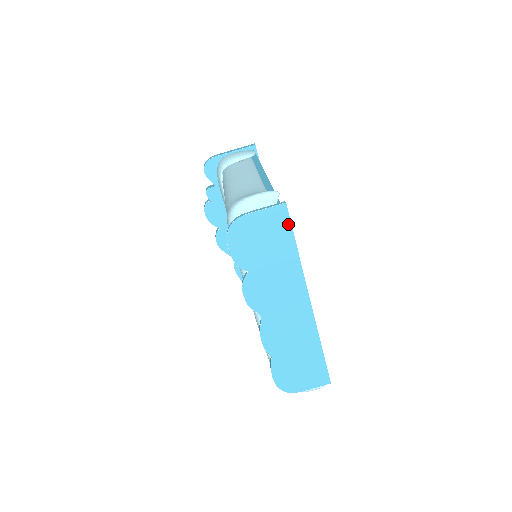
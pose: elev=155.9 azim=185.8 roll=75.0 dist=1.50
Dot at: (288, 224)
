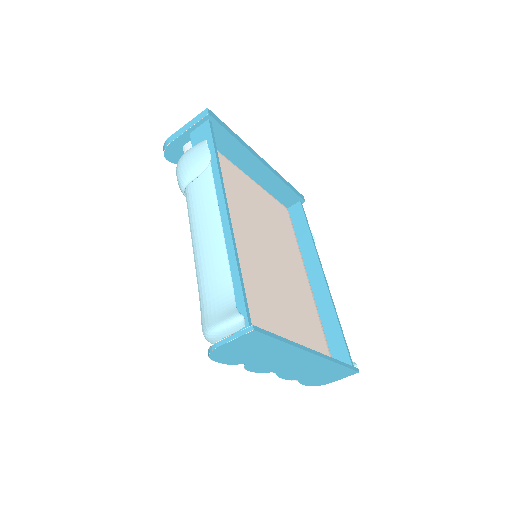
Dot at: (265, 337)
